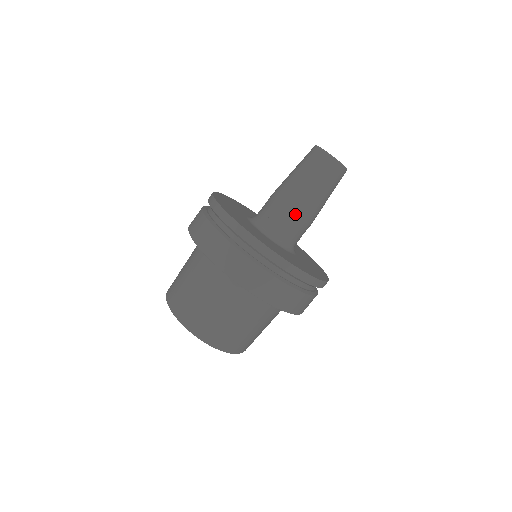
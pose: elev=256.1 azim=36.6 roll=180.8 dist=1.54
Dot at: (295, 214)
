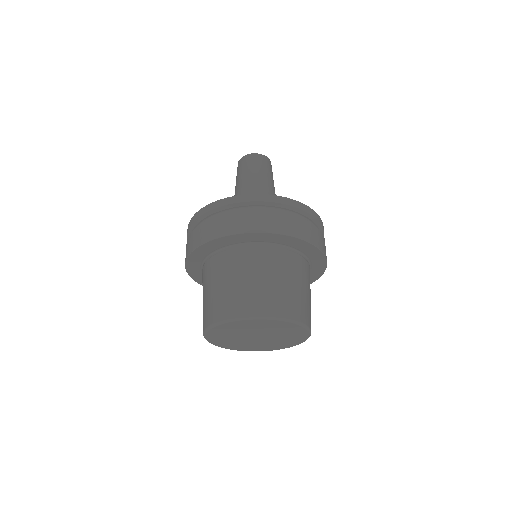
Dot at: occluded
